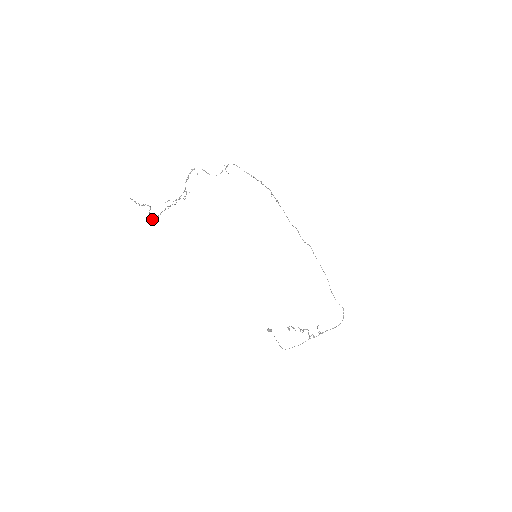
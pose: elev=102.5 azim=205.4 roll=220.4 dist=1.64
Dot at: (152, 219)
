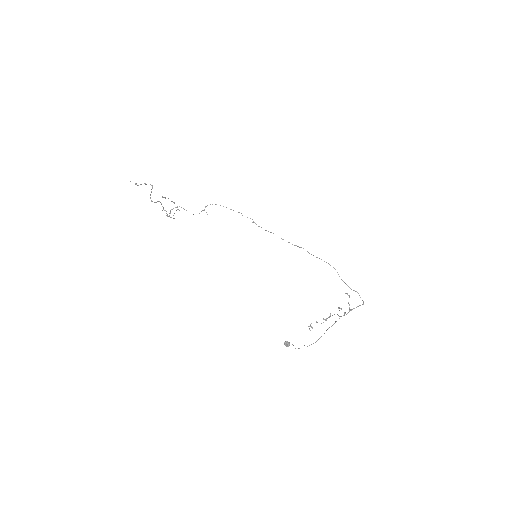
Dot at: (152, 201)
